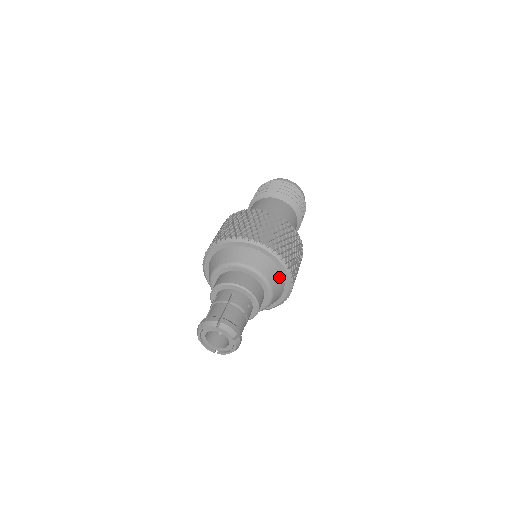
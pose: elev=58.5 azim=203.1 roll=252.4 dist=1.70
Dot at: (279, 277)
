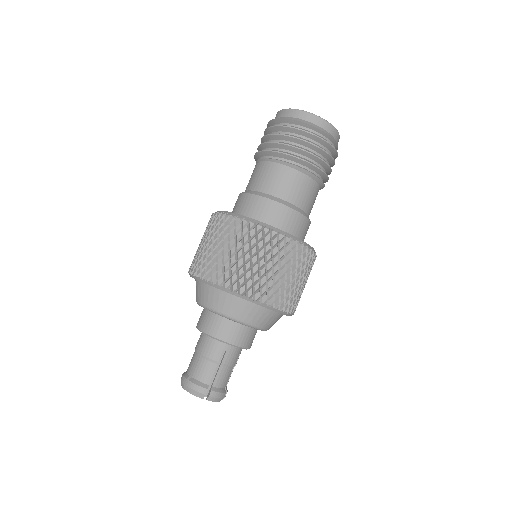
Dot at: (279, 318)
